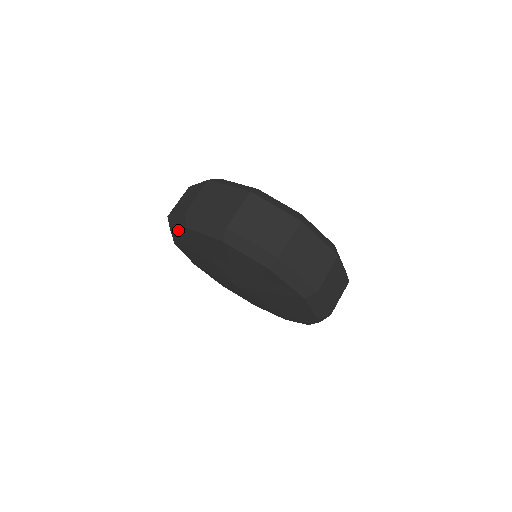
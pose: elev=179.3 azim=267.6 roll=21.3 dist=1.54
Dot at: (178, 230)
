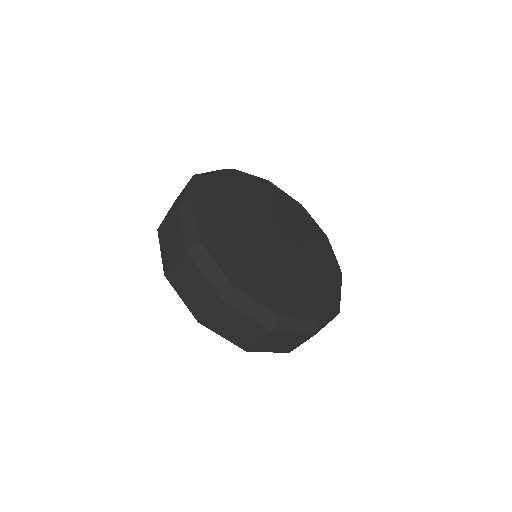
Dot at: occluded
